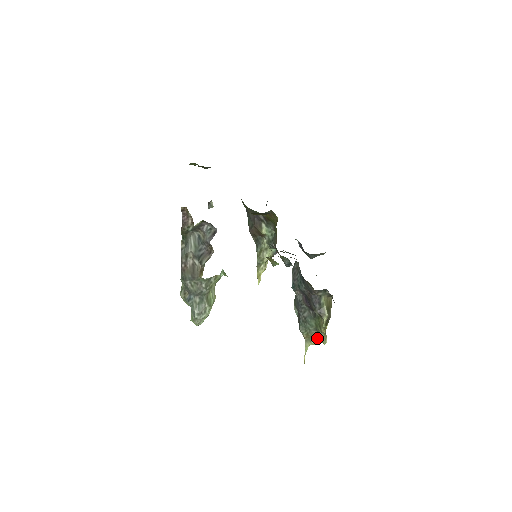
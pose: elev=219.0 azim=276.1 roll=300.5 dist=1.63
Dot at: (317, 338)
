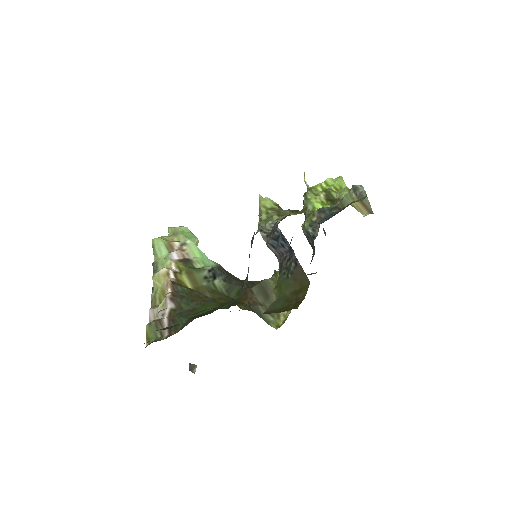
Dot at: occluded
